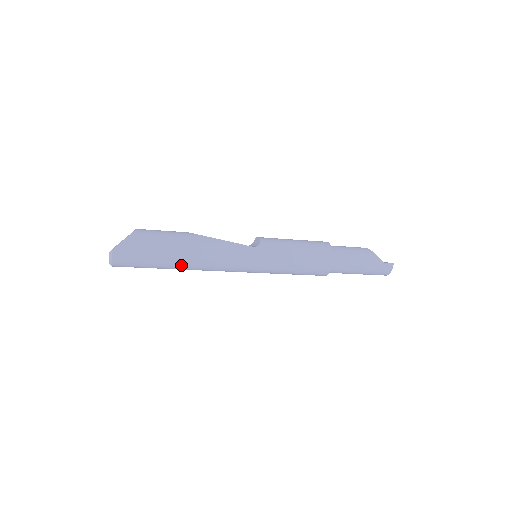
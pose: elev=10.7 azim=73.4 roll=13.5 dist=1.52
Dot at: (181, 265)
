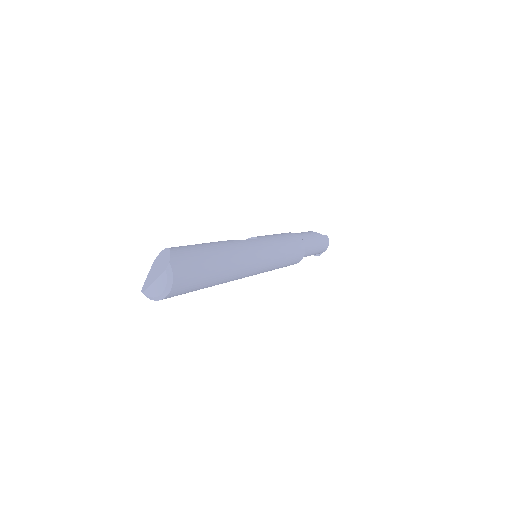
Dot at: (224, 269)
